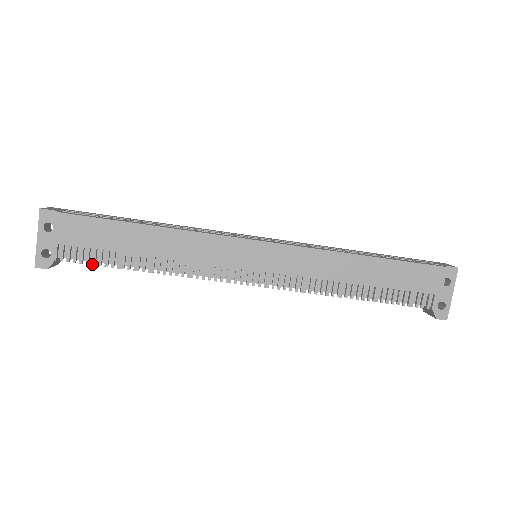
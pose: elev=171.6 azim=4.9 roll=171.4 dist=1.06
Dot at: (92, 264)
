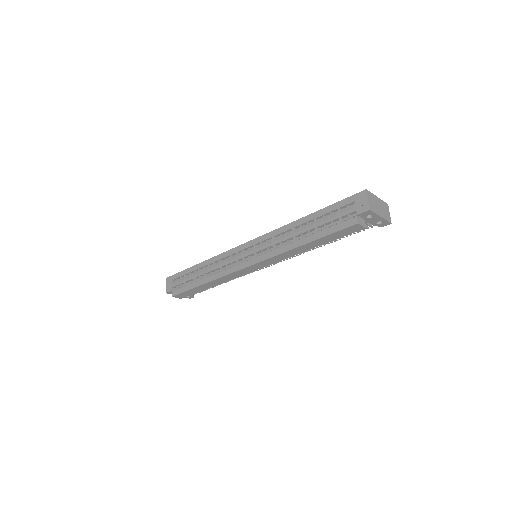
Dot at: occluded
